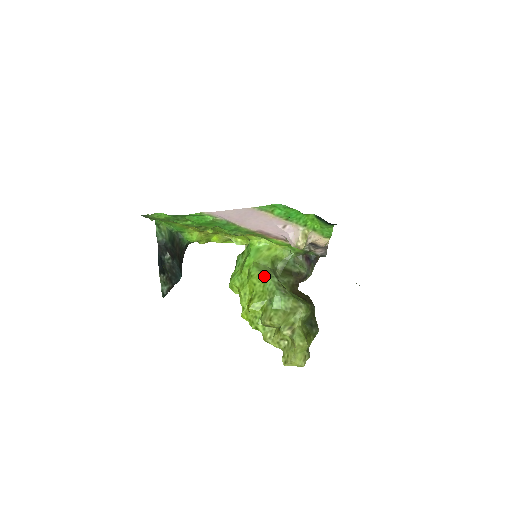
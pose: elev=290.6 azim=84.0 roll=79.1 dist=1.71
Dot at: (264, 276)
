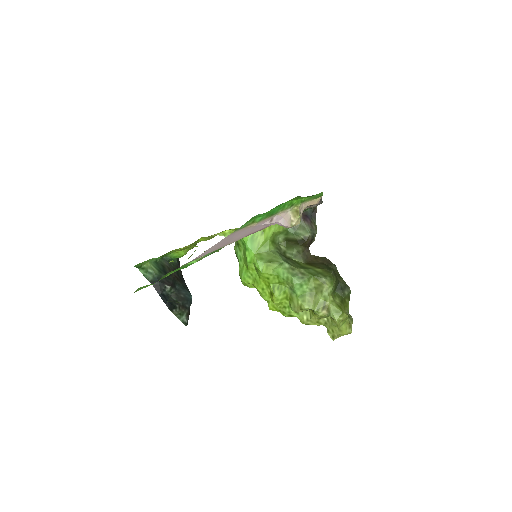
Dot at: (273, 267)
